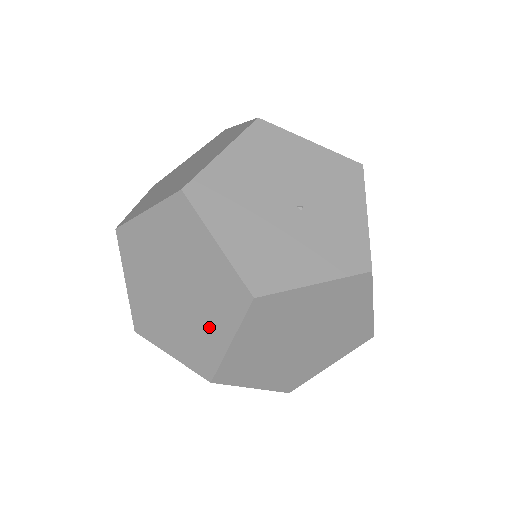
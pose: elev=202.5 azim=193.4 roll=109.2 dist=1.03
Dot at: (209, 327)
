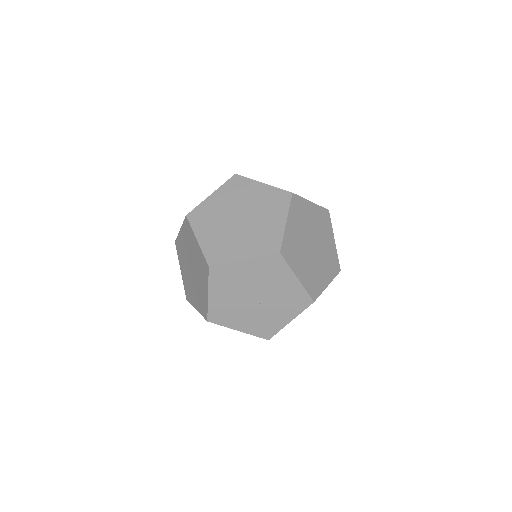
Dot at: (194, 296)
